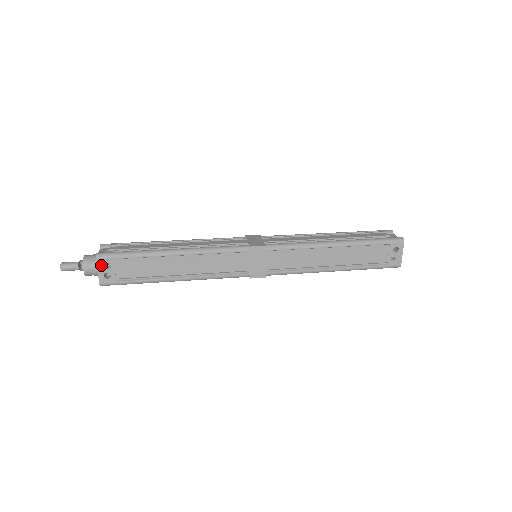
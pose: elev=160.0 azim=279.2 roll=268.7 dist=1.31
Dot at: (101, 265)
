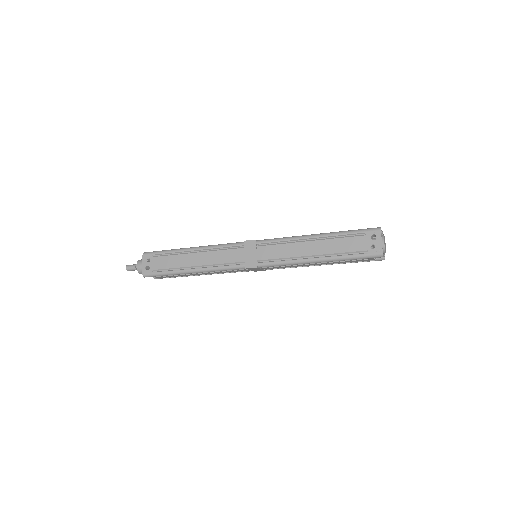
Dot at: (145, 260)
